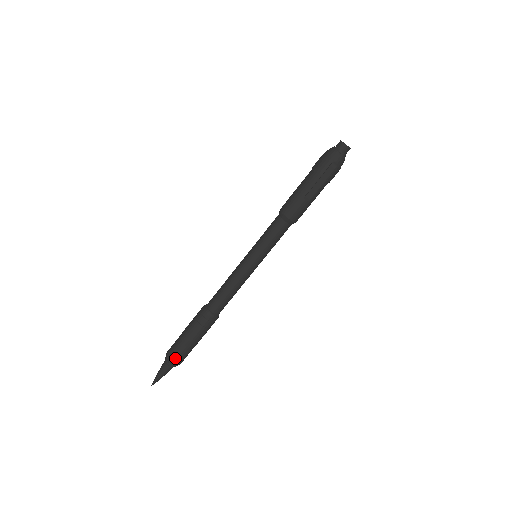
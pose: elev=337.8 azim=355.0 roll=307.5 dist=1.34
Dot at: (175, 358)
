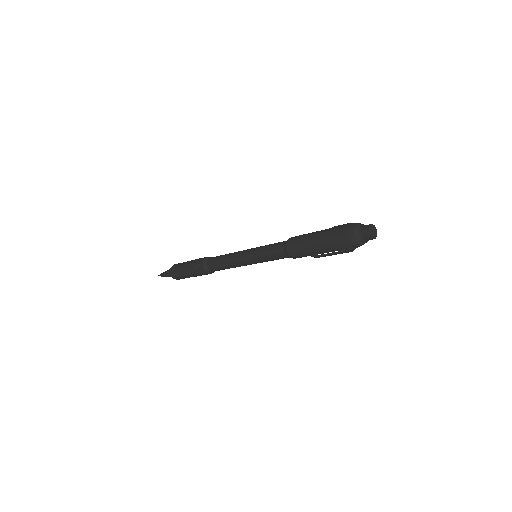
Dot at: (178, 279)
